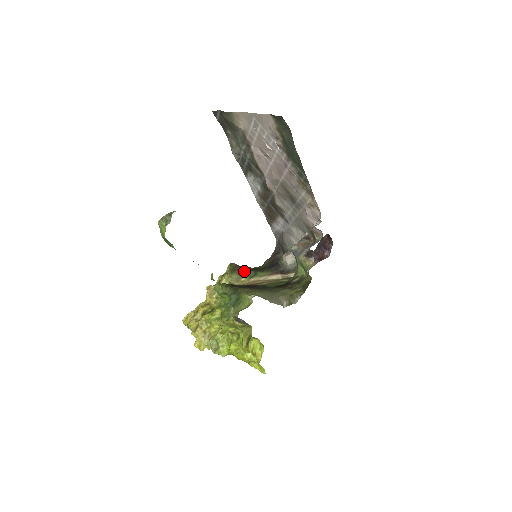
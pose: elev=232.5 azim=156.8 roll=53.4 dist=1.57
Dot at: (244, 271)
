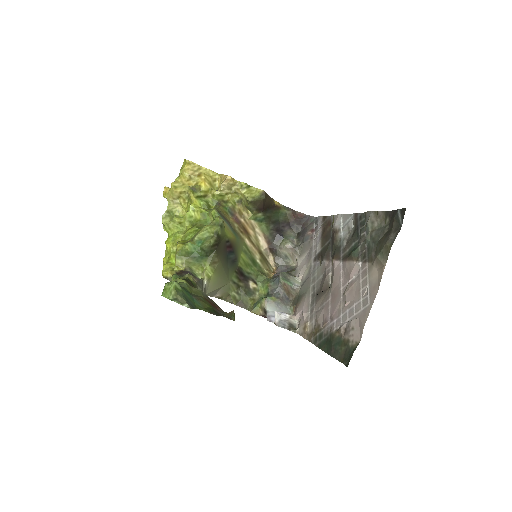
Dot at: (260, 210)
